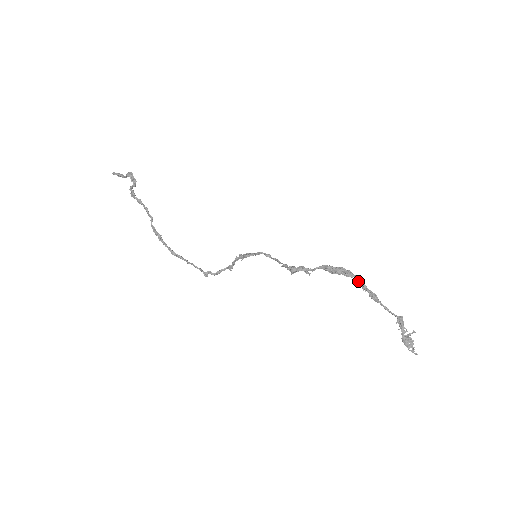
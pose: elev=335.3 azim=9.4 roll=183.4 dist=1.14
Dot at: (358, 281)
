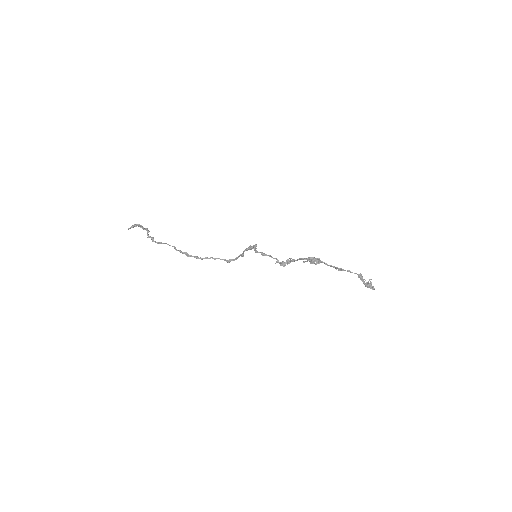
Dot at: occluded
